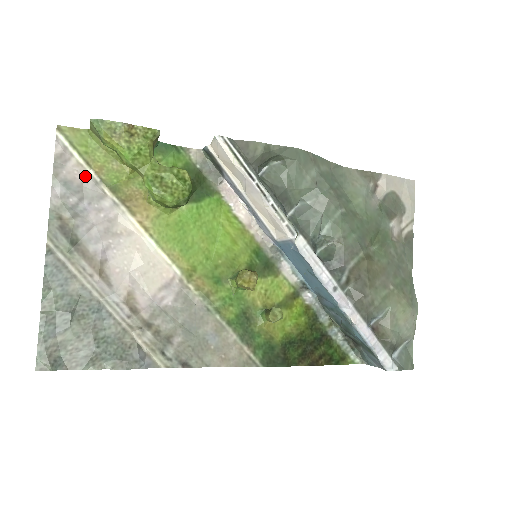
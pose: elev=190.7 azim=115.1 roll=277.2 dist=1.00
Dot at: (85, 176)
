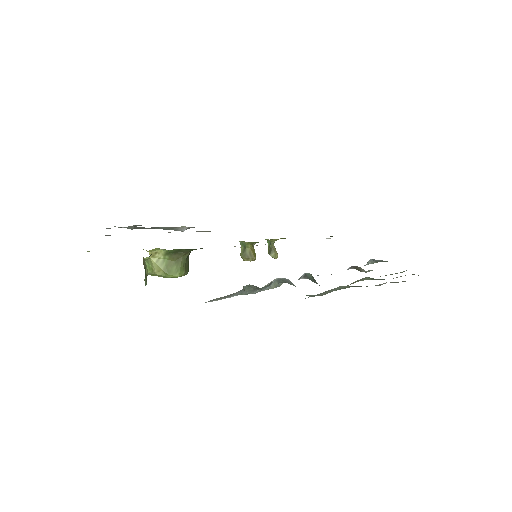
Dot at: occluded
